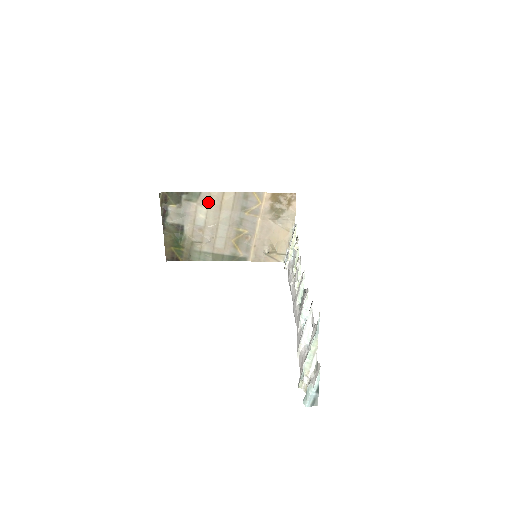
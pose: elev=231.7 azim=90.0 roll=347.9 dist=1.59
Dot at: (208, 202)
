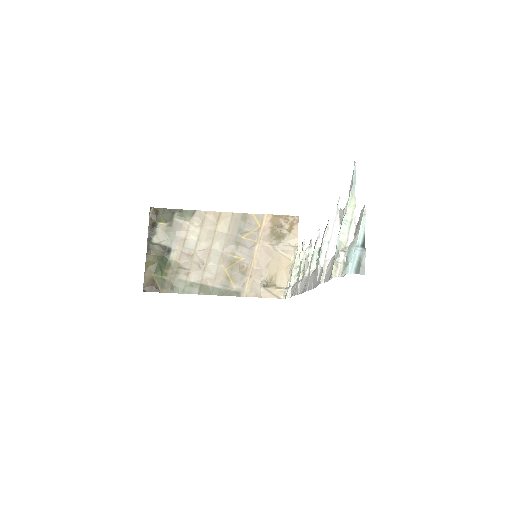
Dot at: (202, 222)
